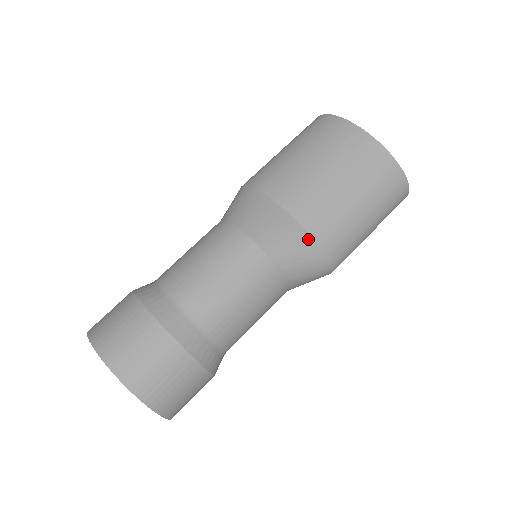
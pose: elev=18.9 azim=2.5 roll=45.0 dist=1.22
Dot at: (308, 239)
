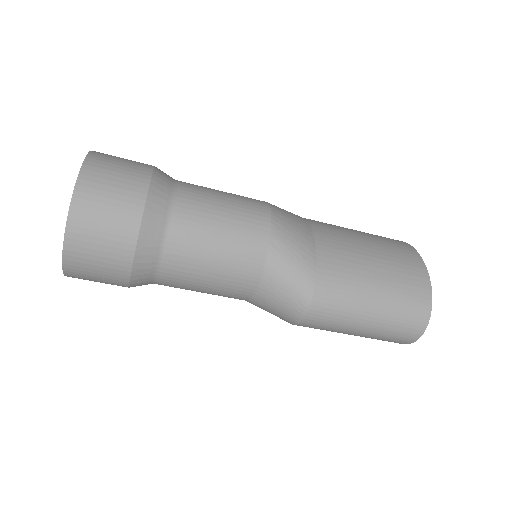
Dot at: (312, 253)
